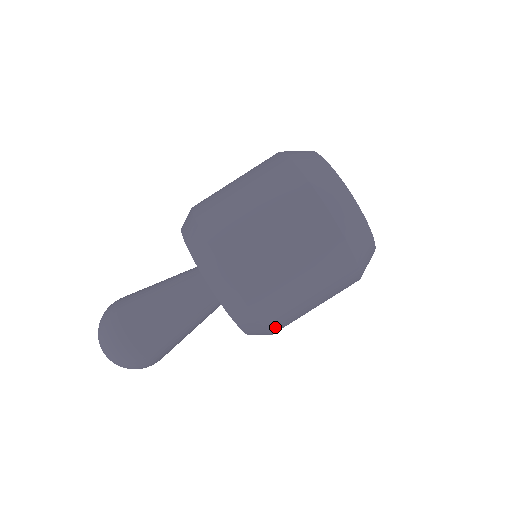
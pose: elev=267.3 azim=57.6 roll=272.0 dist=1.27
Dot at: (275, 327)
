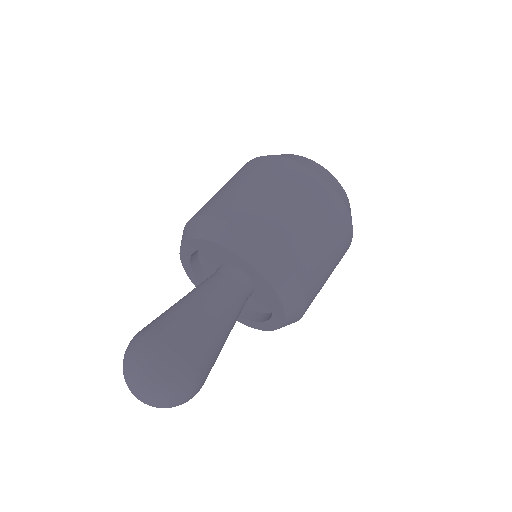
Dot at: (308, 288)
